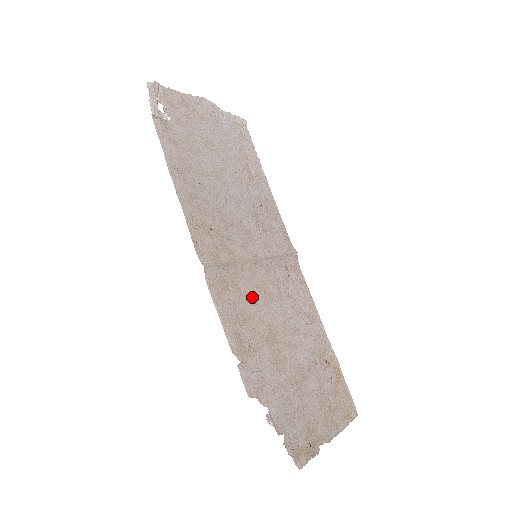
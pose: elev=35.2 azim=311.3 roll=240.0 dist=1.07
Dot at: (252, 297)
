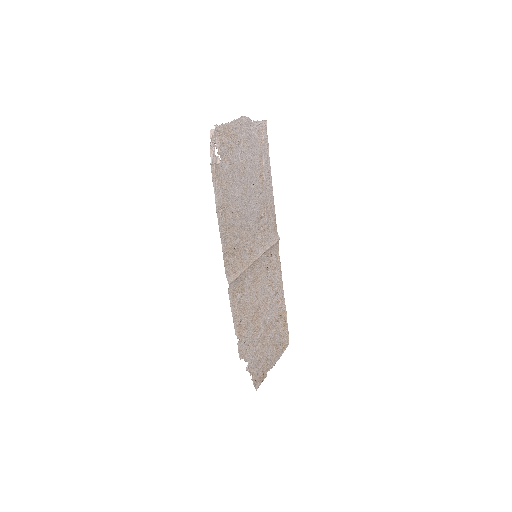
Dot at: (250, 290)
